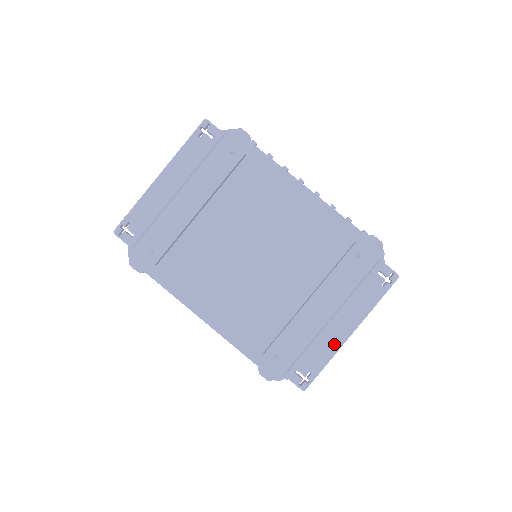
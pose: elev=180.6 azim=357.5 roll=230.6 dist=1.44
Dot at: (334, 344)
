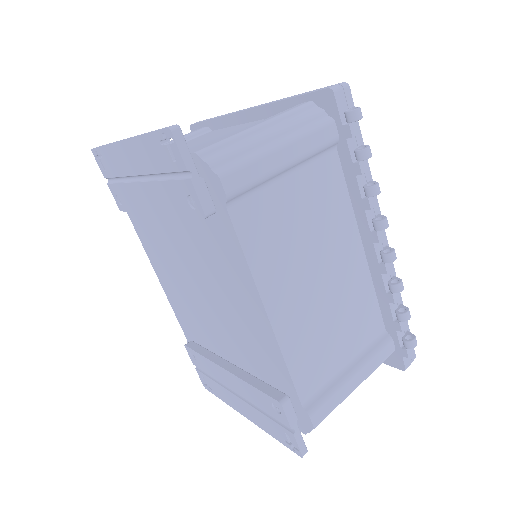
Dot at: (232, 403)
